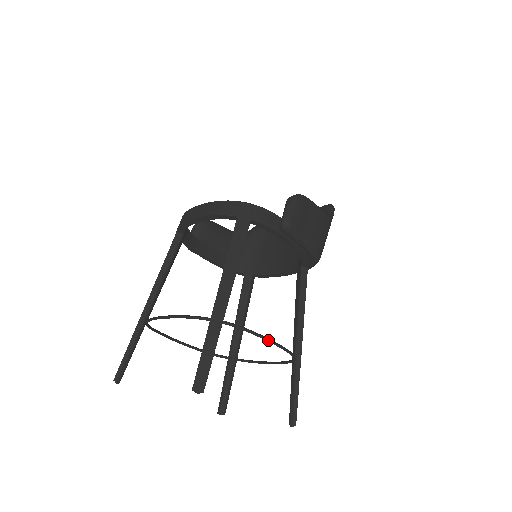
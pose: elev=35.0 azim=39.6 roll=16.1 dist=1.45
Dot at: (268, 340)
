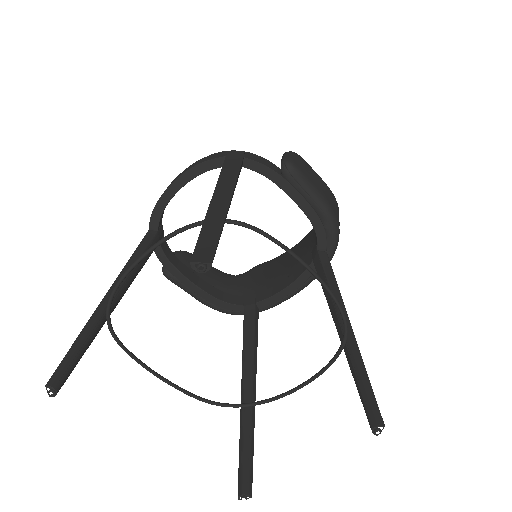
Dot at: (301, 260)
